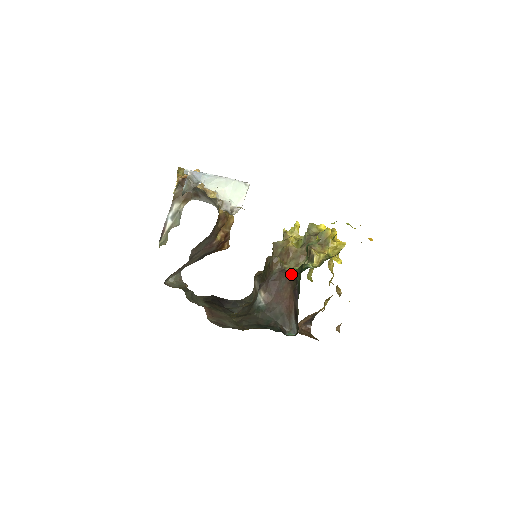
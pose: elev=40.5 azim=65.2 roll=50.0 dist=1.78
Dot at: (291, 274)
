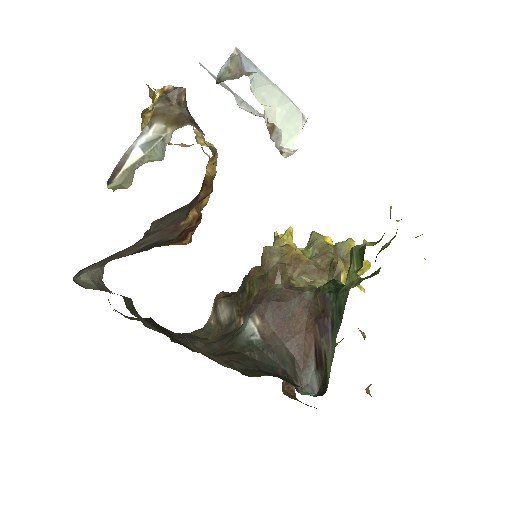
Dot at: (310, 293)
